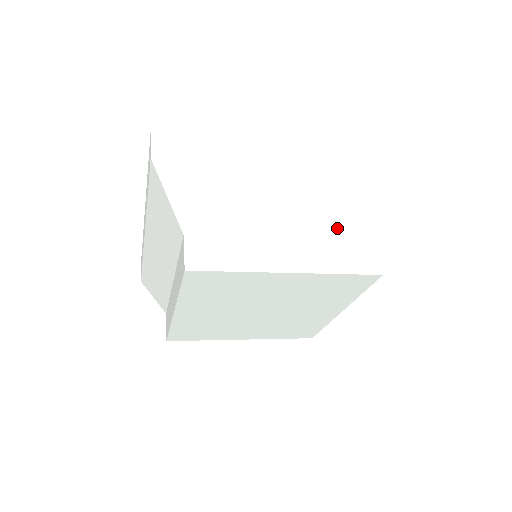
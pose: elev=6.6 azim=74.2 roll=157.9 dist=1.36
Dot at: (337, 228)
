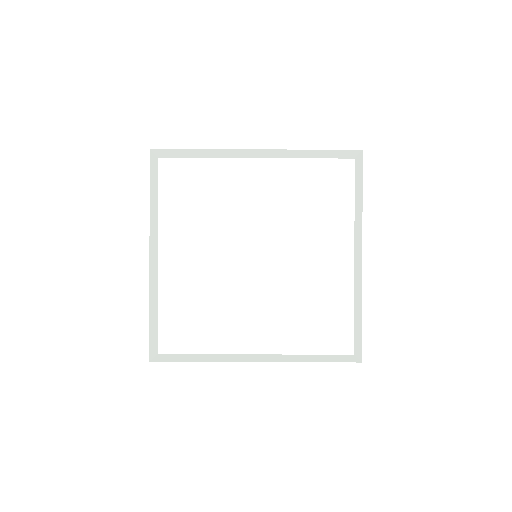
Dot at: occluded
